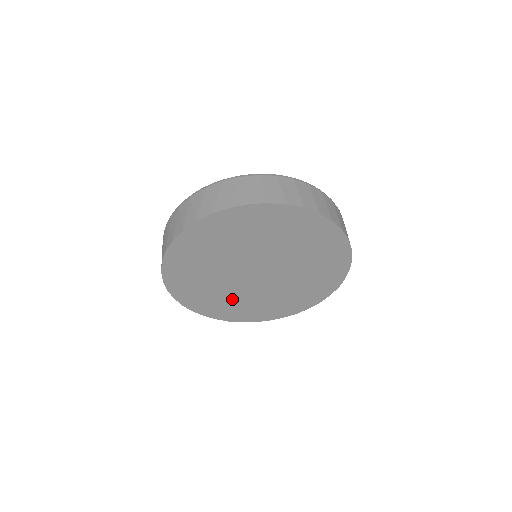
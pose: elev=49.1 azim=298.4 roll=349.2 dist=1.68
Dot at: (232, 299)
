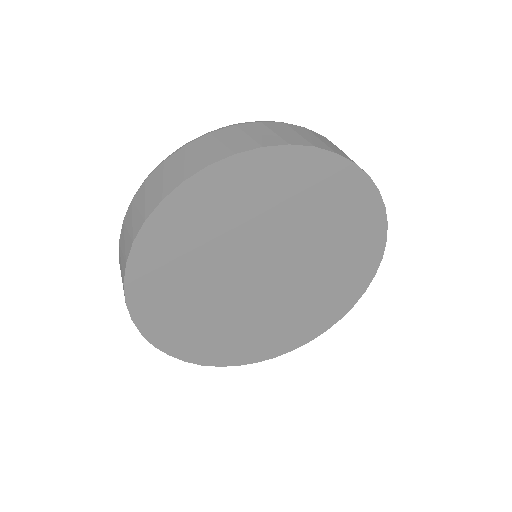
Dot at: (217, 323)
